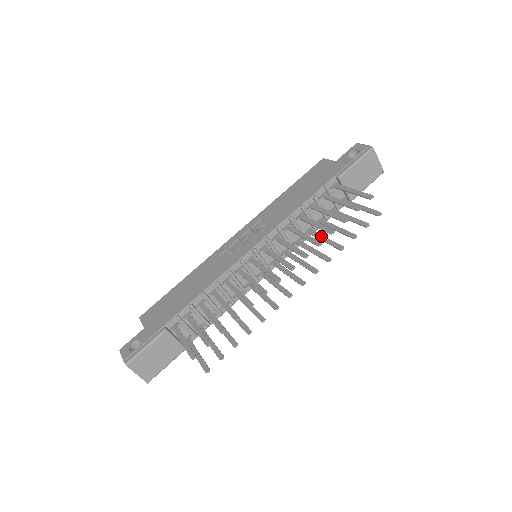
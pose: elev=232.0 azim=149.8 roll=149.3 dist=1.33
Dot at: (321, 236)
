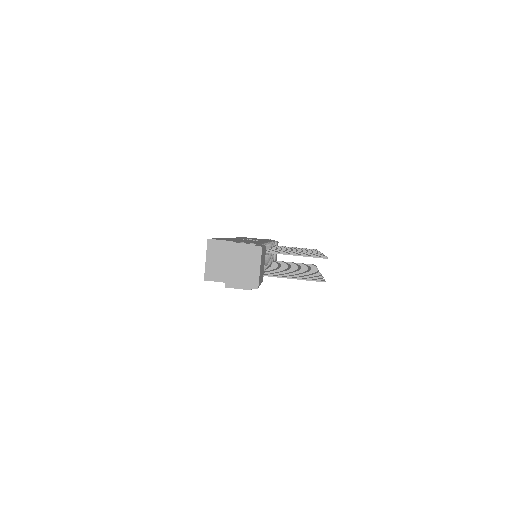
Dot at: (288, 264)
